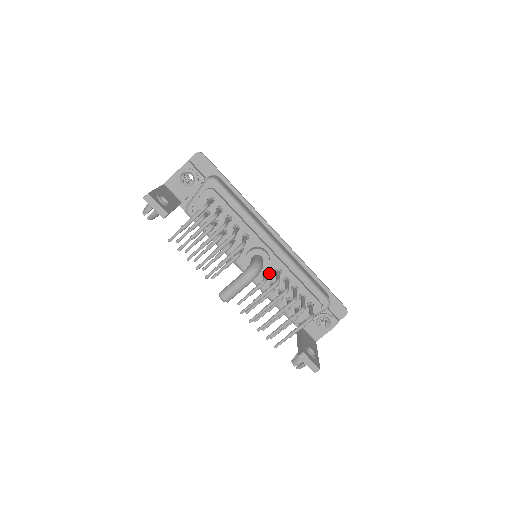
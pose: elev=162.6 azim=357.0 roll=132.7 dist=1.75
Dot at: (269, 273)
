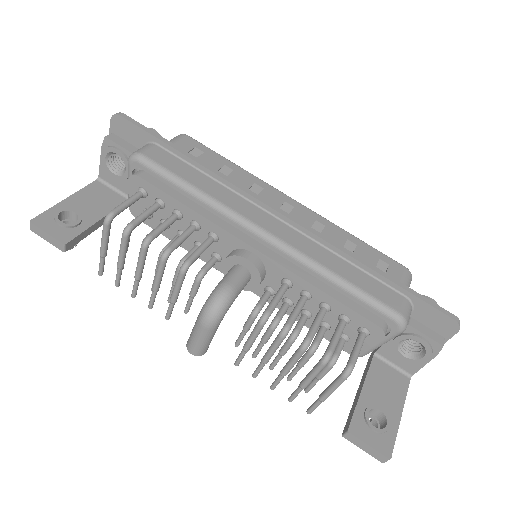
Dot at: (274, 287)
